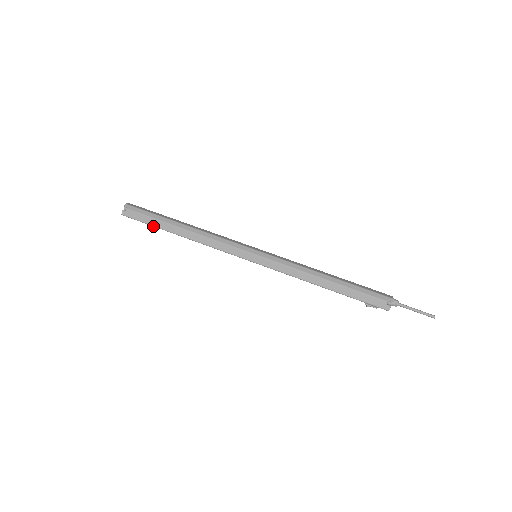
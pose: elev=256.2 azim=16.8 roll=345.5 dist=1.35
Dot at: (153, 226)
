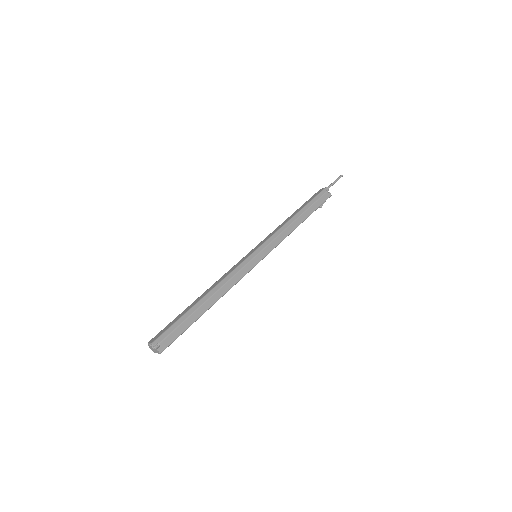
Dot at: occluded
